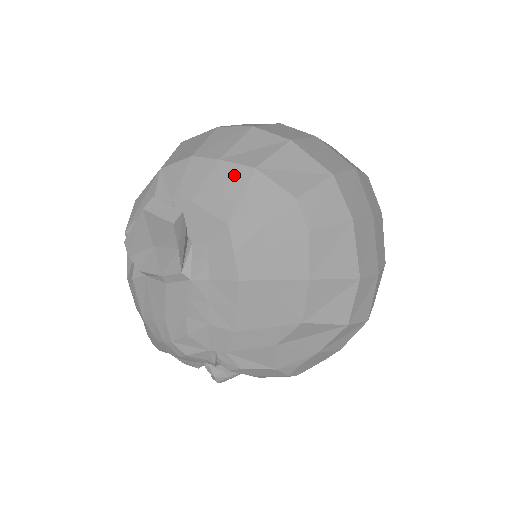
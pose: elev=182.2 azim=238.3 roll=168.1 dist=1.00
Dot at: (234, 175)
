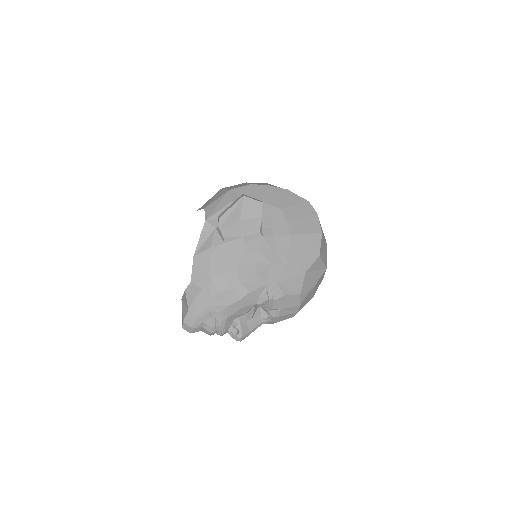
Dot at: (279, 191)
